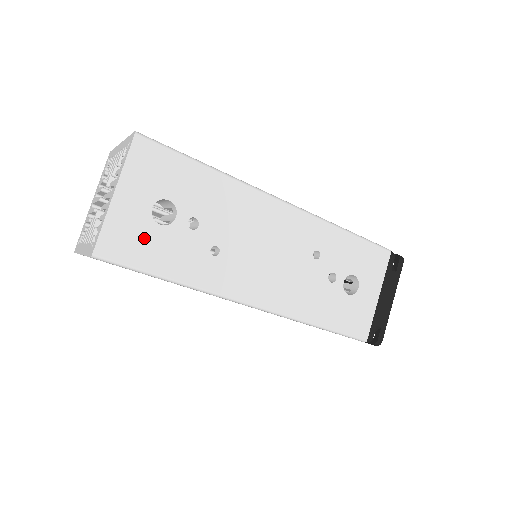
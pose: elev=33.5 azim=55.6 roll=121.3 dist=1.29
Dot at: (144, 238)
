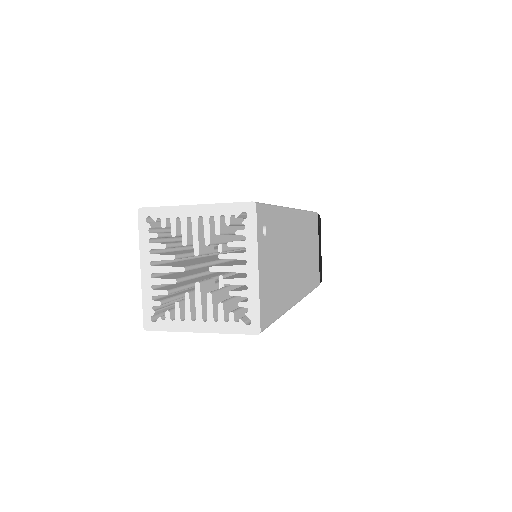
Dot at: occluded
